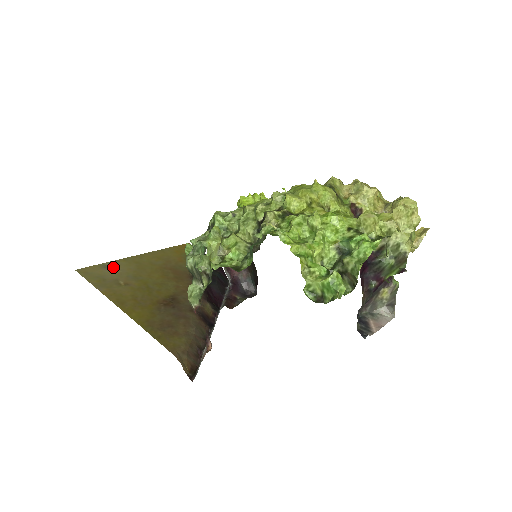
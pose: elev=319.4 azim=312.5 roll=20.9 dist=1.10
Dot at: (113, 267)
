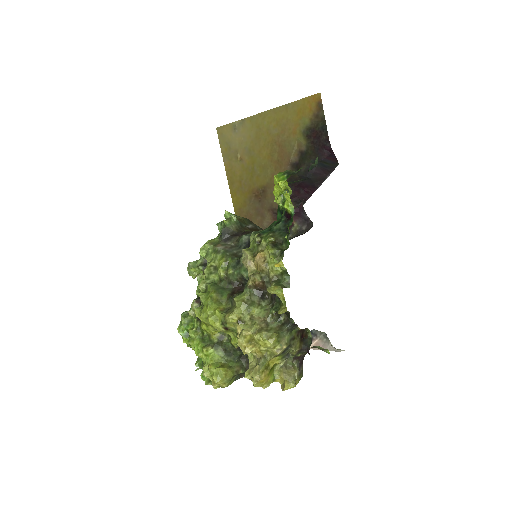
Dot at: (239, 130)
